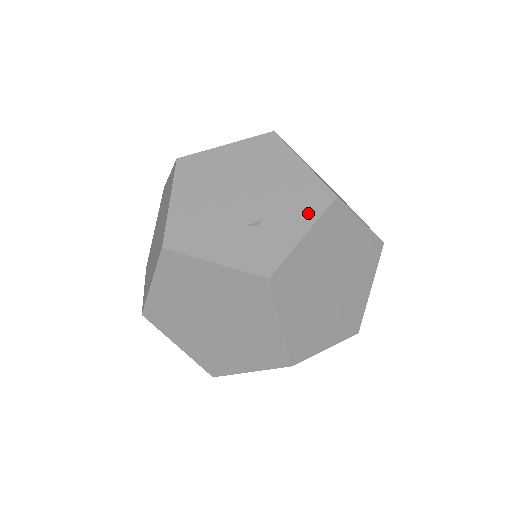
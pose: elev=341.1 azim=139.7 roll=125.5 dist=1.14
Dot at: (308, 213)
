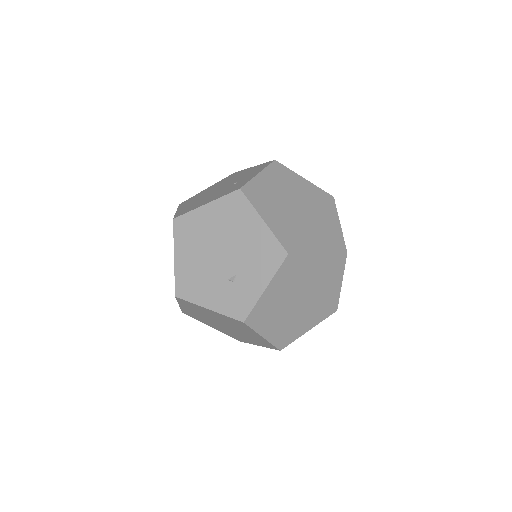
Dot at: (267, 269)
